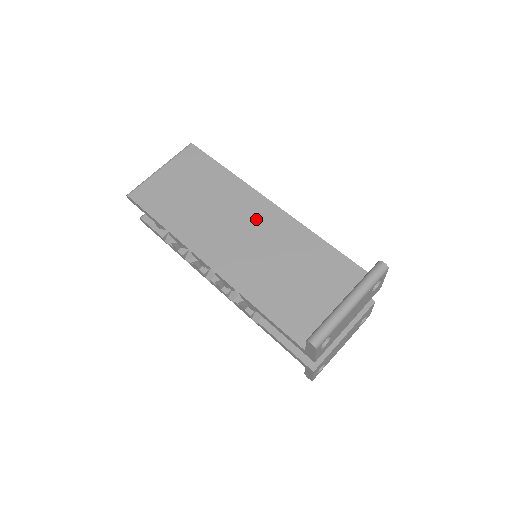
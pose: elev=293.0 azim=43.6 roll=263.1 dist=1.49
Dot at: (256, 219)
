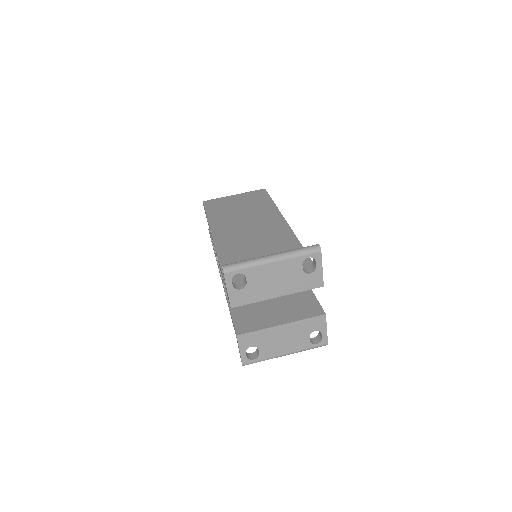
Dot at: (267, 226)
